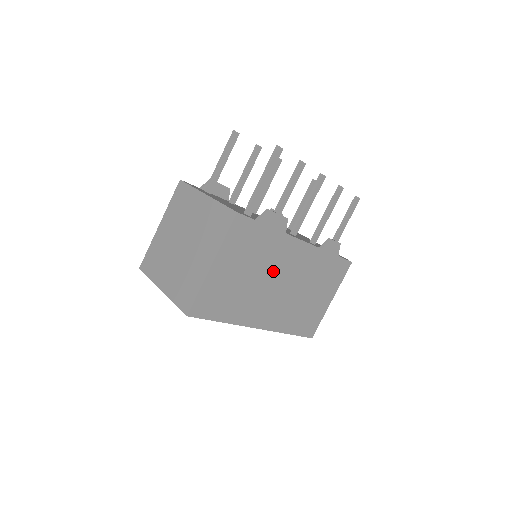
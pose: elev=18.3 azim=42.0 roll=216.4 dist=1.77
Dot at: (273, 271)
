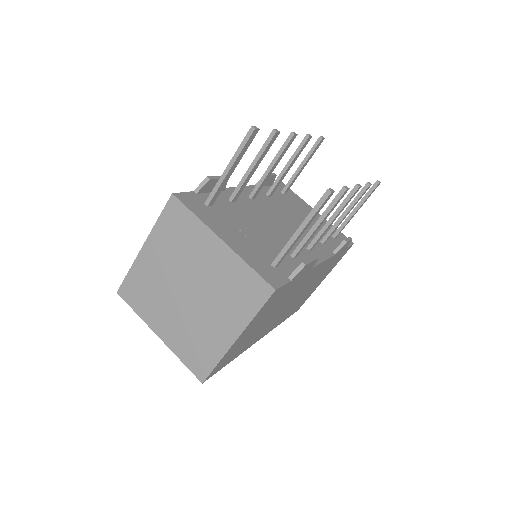
Dot at: (288, 300)
